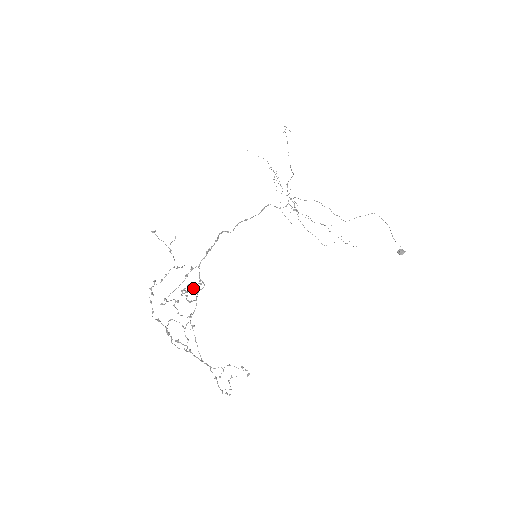
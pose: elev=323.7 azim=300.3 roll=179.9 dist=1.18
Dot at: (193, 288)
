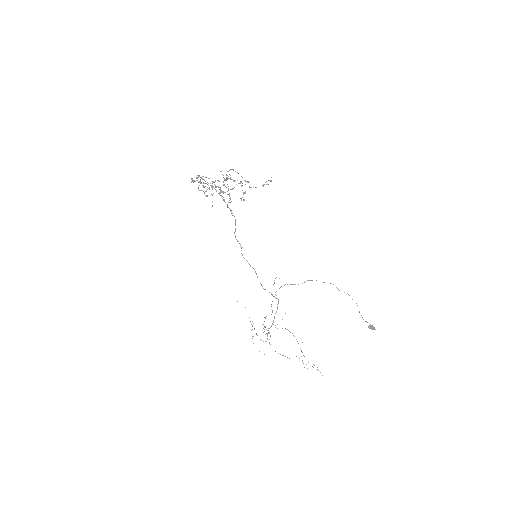
Dot at: occluded
